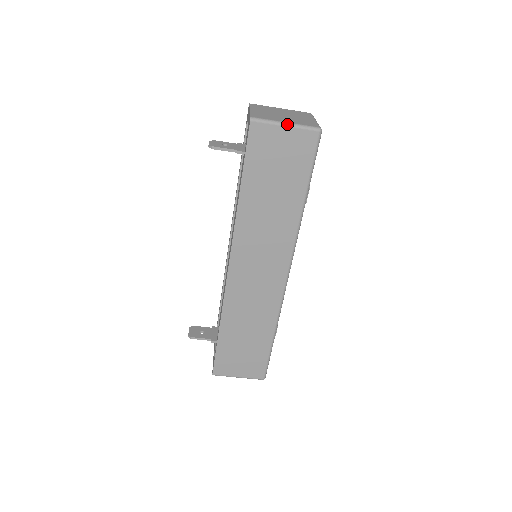
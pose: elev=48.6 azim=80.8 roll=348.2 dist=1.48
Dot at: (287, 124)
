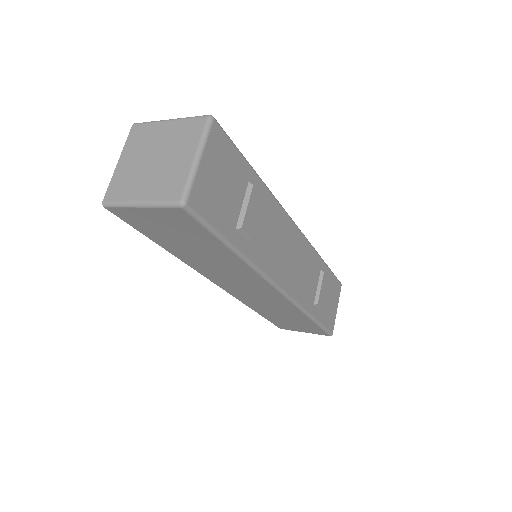
Dot at: (141, 205)
